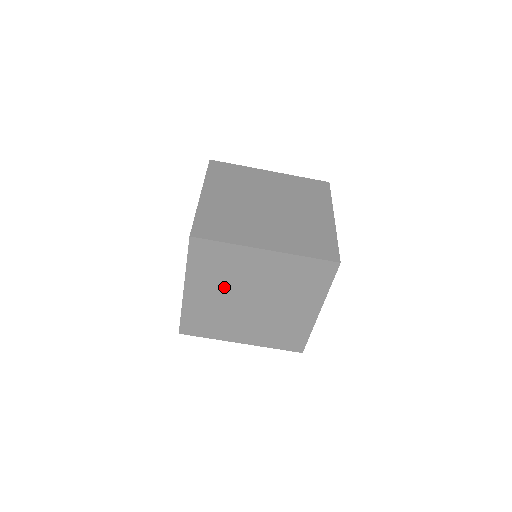
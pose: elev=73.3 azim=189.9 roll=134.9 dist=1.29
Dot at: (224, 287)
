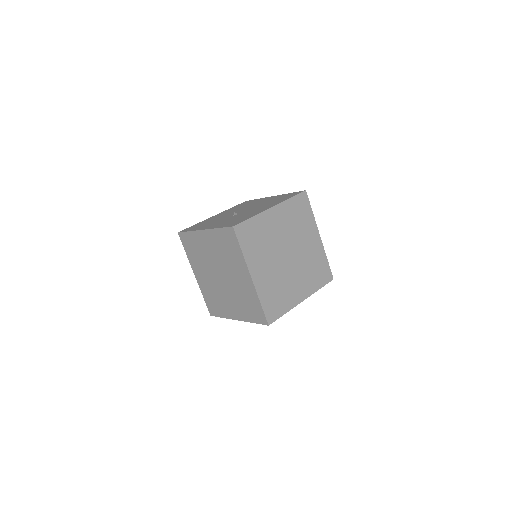
Dot at: (218, 256)
